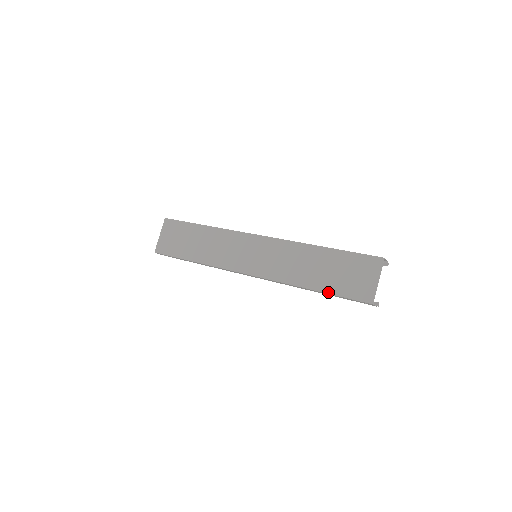
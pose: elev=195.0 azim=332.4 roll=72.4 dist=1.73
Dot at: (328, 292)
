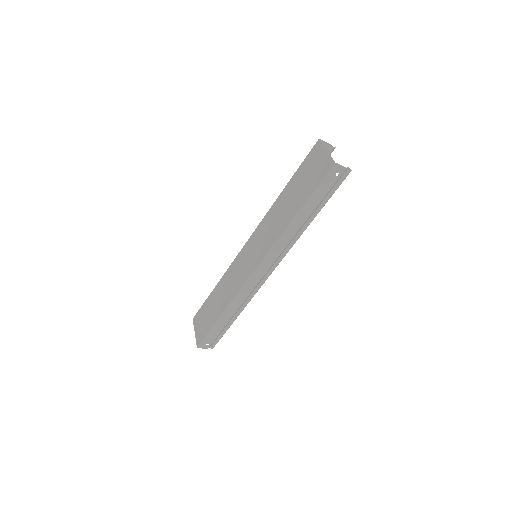
Dot at: (306, 200)
